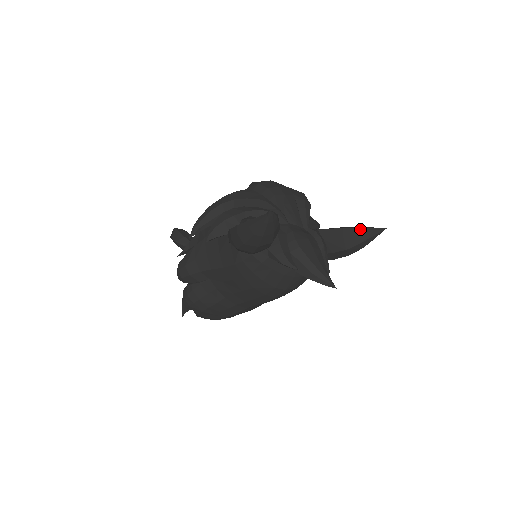
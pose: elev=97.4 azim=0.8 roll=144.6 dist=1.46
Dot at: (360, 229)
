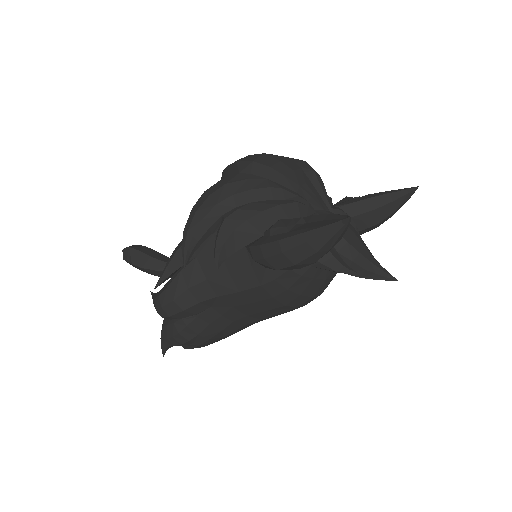
Dot at: (392, 194)
